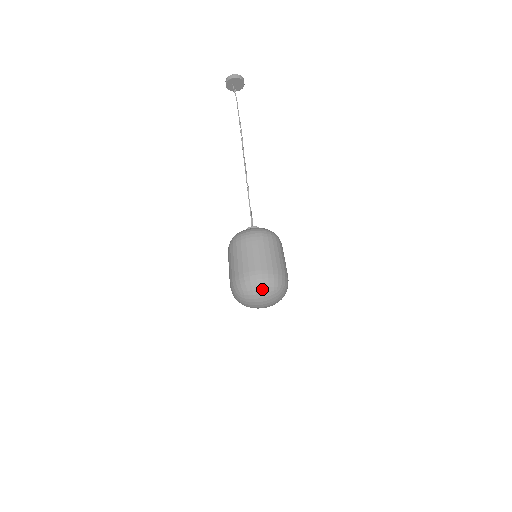
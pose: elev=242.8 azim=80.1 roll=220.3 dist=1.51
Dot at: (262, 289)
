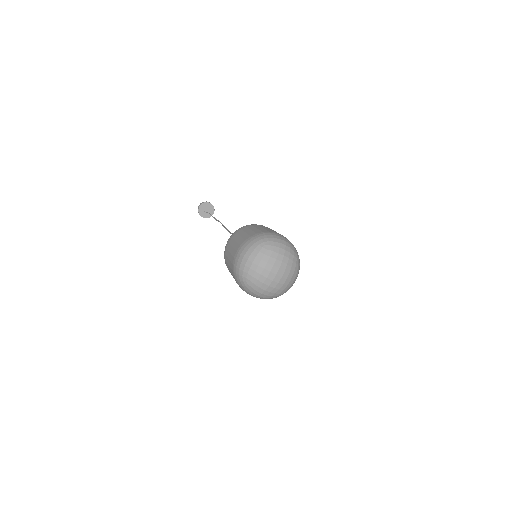
Dot at: (250, 256)
